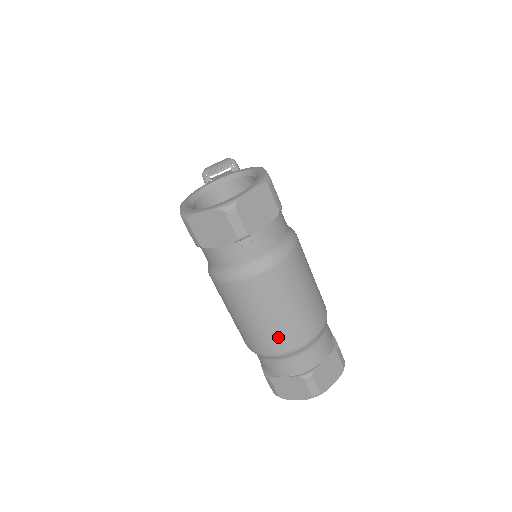
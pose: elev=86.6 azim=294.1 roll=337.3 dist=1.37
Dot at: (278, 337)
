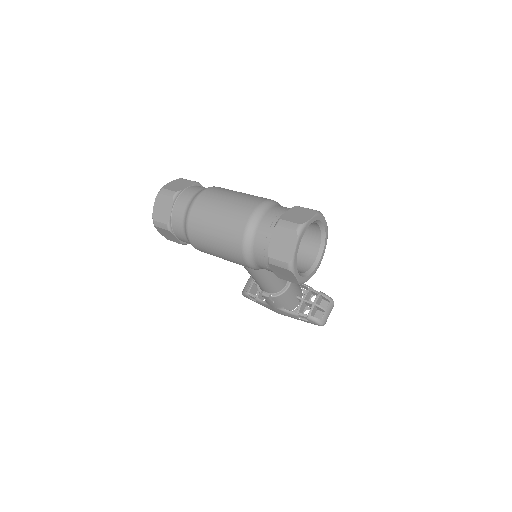
Dot at: (234, 218)
